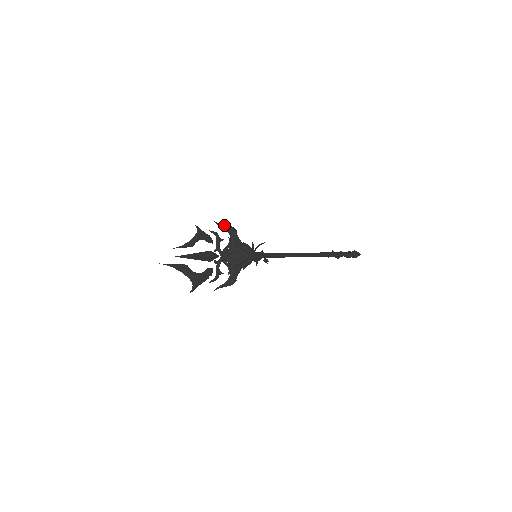
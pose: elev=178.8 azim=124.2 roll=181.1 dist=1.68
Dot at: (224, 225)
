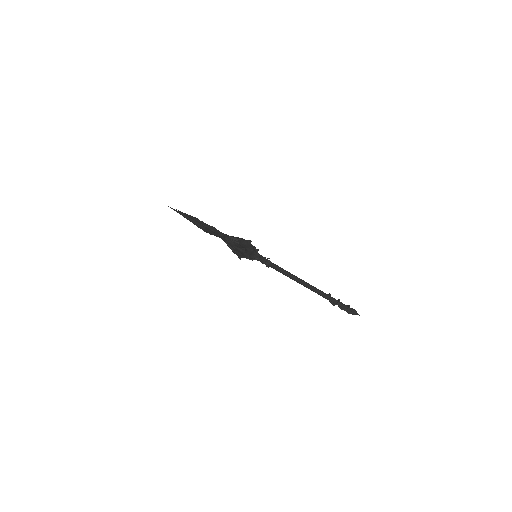
Dot at: occluded
